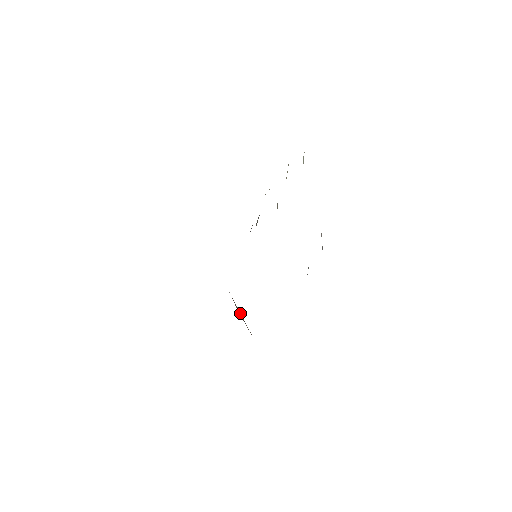
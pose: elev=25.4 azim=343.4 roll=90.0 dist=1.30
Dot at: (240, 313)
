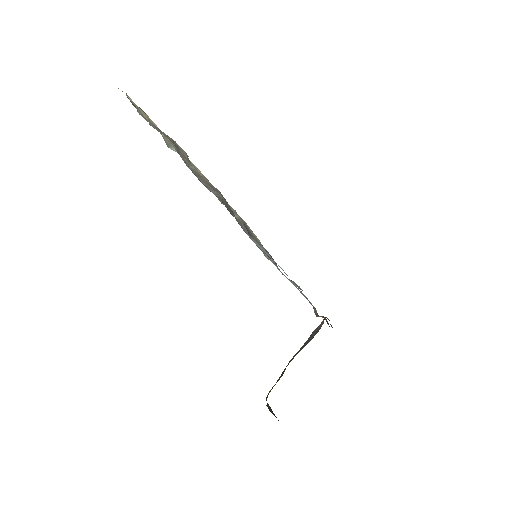
Dot at: occluded
